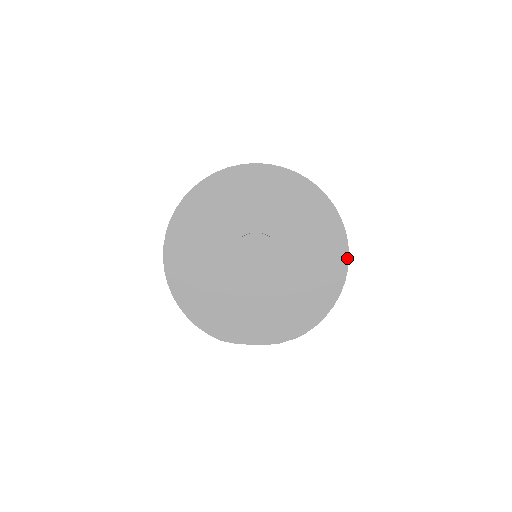
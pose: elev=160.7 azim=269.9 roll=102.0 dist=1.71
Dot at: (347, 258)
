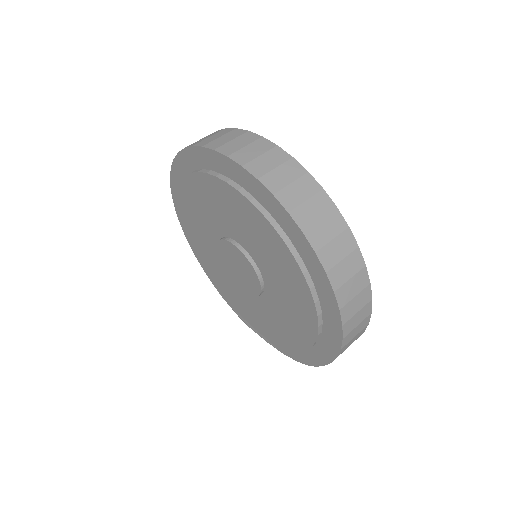
Dot at: (340, 326)
